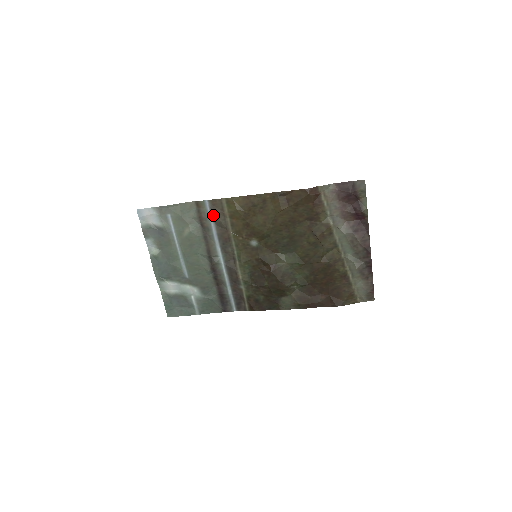
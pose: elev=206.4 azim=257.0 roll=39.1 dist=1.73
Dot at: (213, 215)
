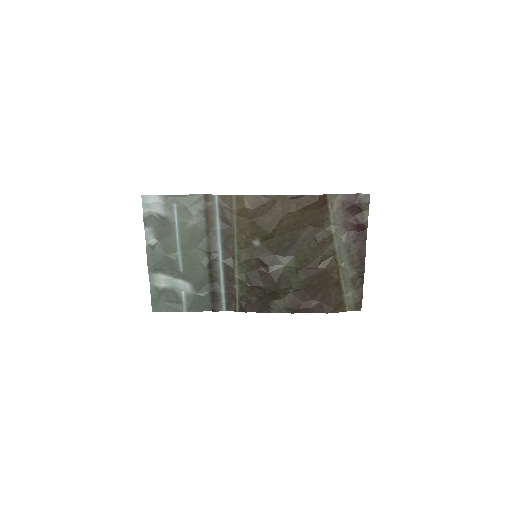
Dot at: (220, 210)
